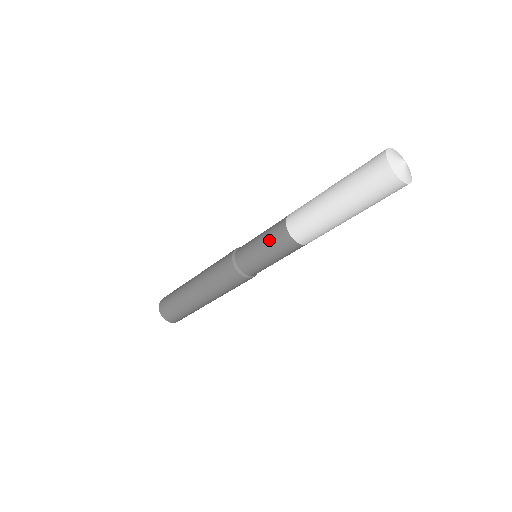
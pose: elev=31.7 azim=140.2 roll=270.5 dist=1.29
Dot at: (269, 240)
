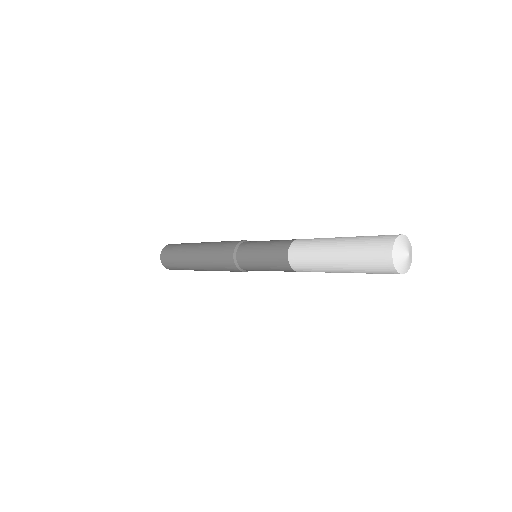
Dot at: (270, 259)
